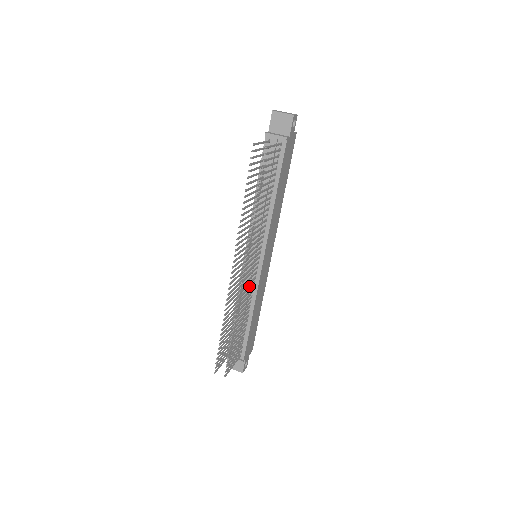
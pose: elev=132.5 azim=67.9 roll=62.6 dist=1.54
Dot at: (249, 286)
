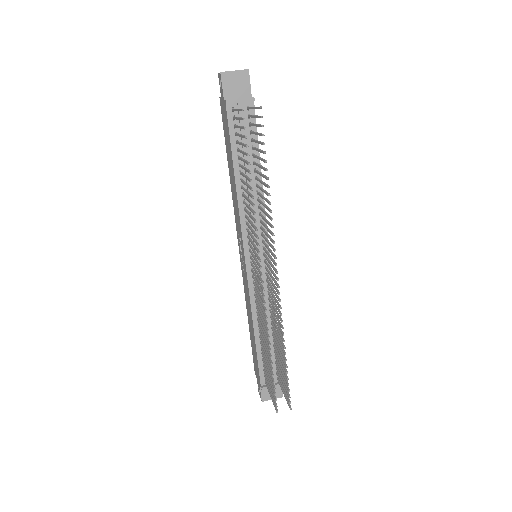
Dot at: (270, 292)
